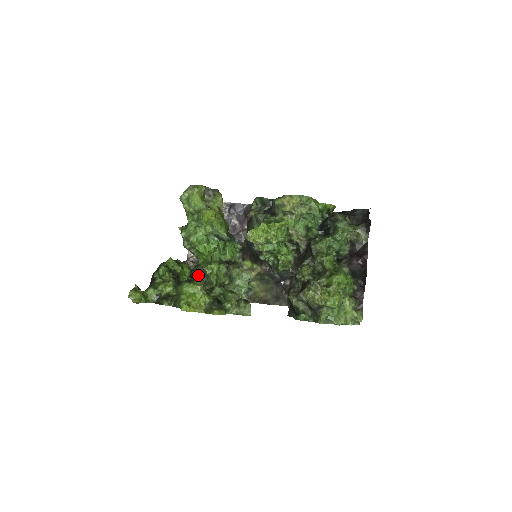
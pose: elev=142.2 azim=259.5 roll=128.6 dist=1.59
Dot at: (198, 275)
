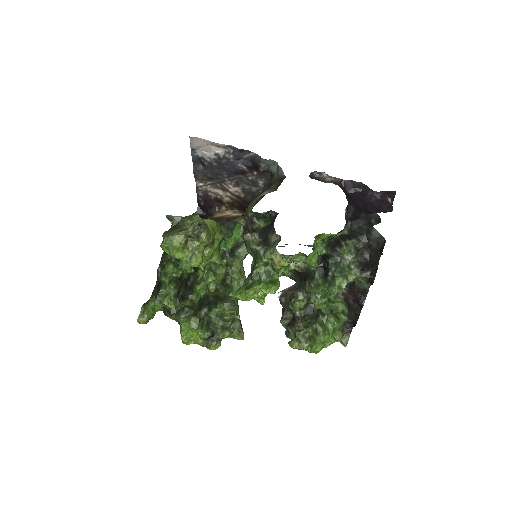
Dot at: (200, 269)
